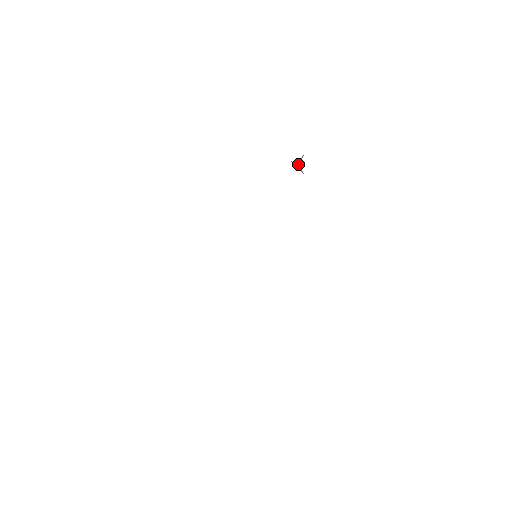
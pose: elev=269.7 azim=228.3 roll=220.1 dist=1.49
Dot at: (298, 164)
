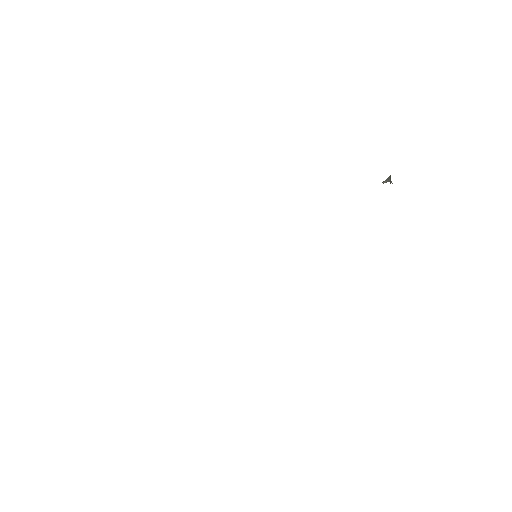
Dot at: (391, 182)
